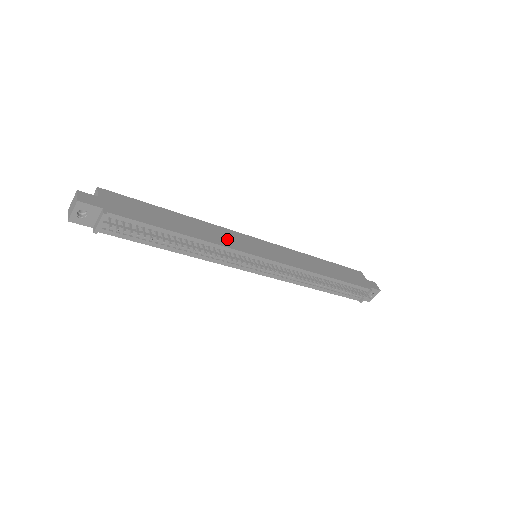
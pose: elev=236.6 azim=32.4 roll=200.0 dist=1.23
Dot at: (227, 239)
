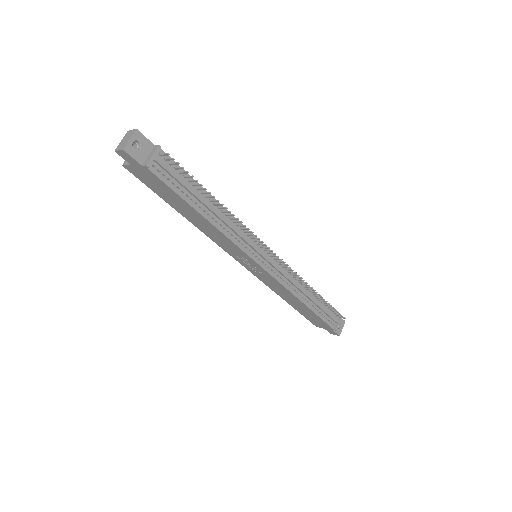
Dot at: occluded
